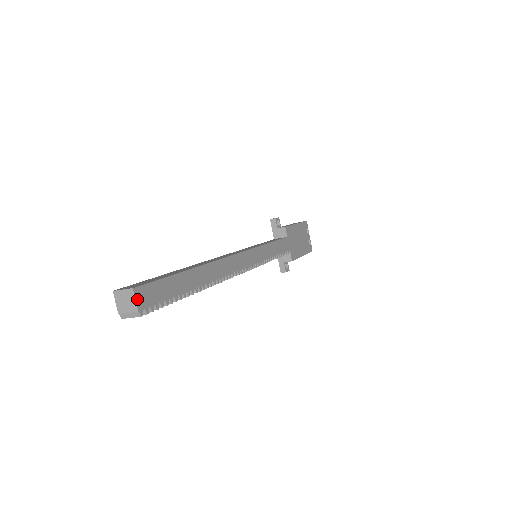
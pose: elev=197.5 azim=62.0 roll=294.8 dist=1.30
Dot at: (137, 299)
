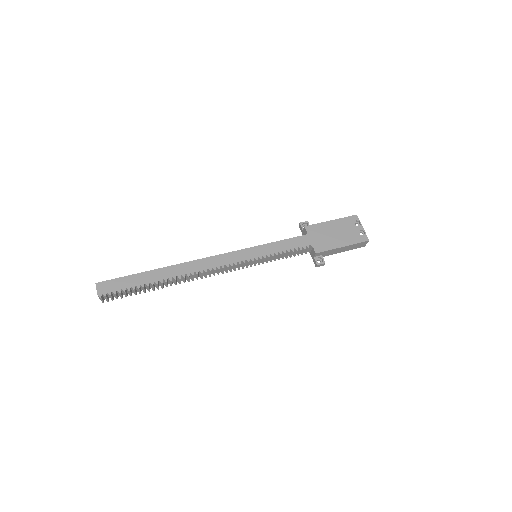
Dot at: (98, 289)
